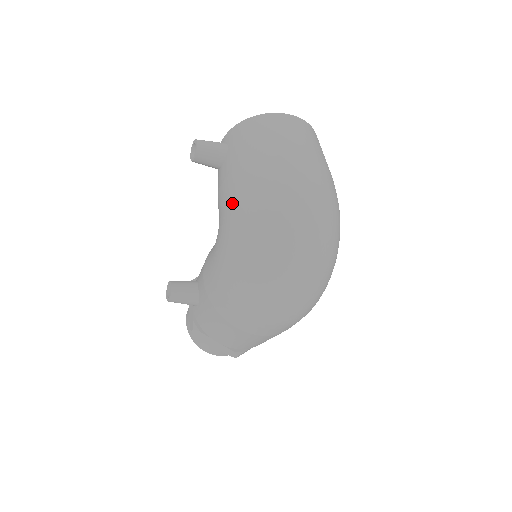
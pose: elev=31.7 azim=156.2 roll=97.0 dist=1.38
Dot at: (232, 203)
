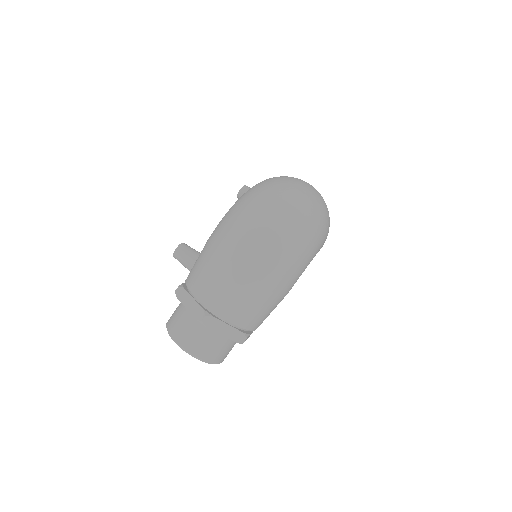
Dot at: occluded
